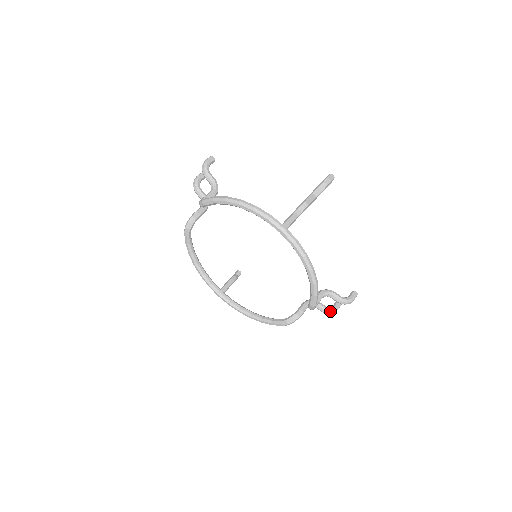
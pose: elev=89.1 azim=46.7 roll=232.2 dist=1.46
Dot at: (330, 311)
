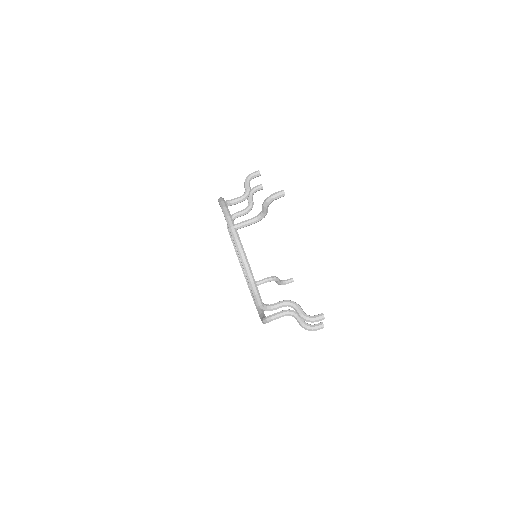
Dot at: (306, 327)
